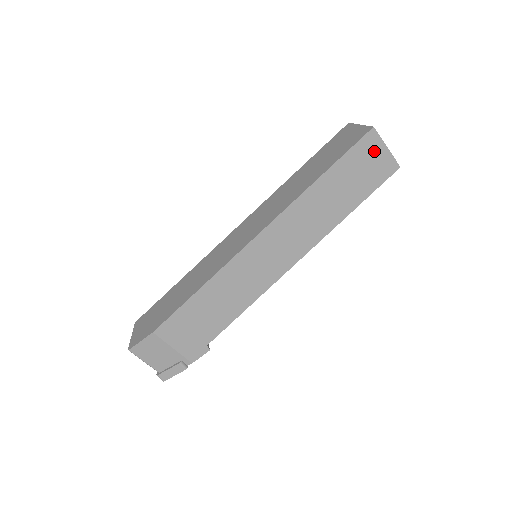
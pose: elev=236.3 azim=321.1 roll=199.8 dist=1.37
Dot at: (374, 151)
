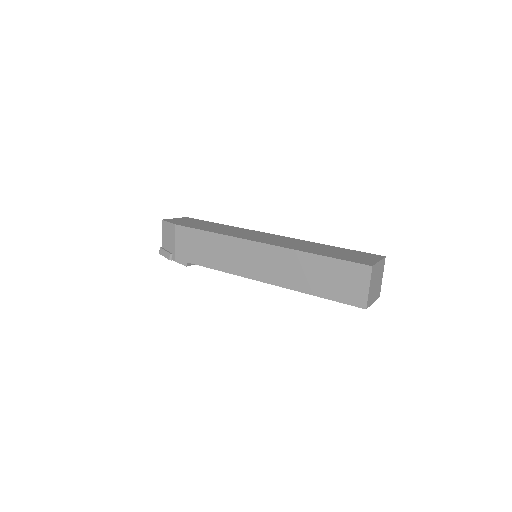
Dot at: (359, 280)
